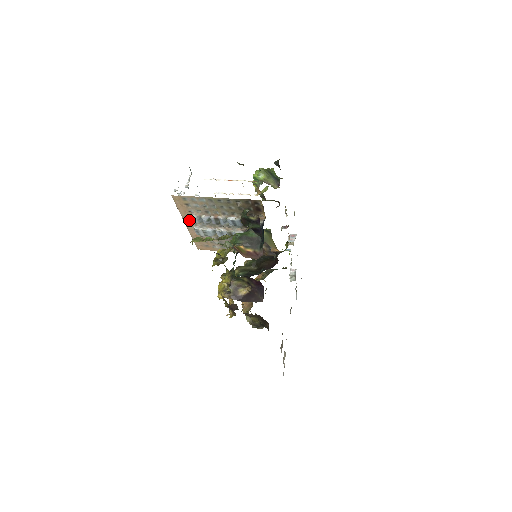
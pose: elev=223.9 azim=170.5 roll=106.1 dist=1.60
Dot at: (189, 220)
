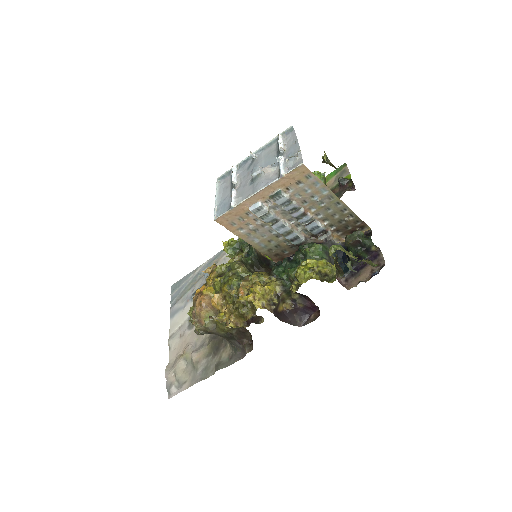
Dot at: (268, 193)
